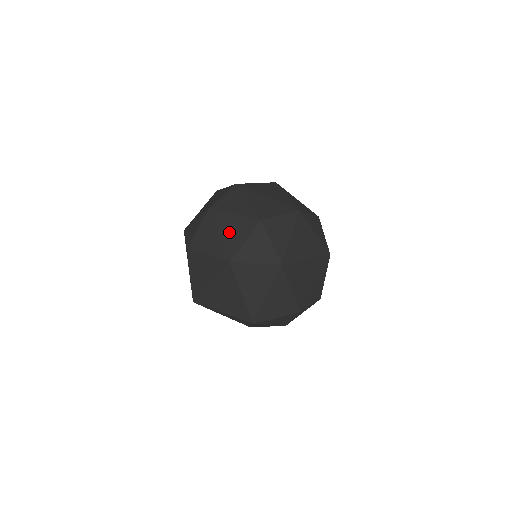
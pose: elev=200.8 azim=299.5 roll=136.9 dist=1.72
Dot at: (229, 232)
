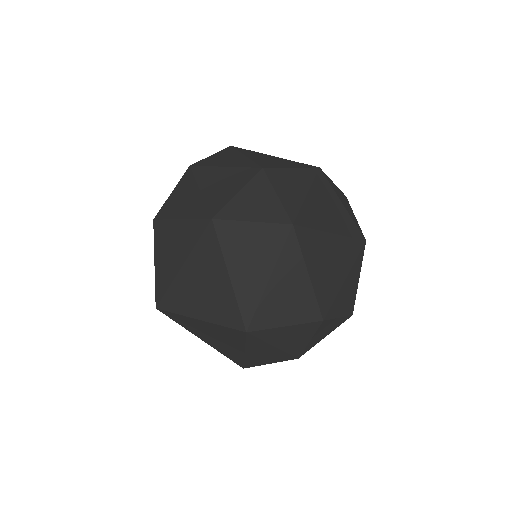
Dot at: (215, 186)
